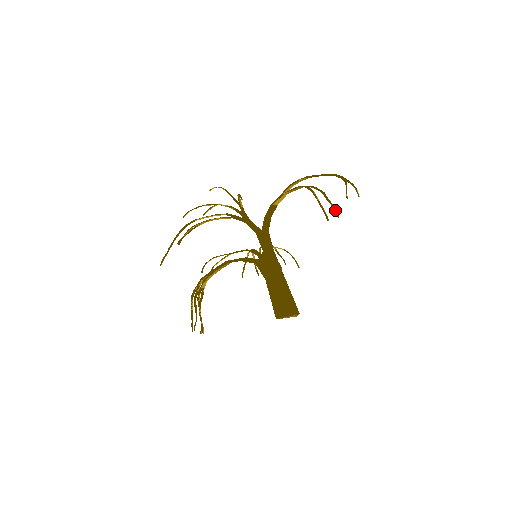
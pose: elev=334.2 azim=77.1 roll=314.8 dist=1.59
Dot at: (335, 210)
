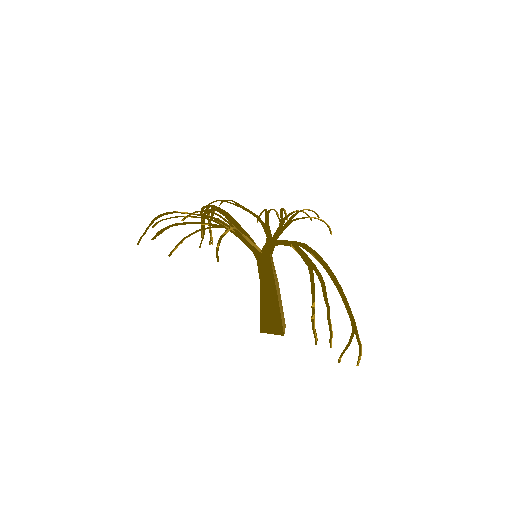
Dot at: (332, 337)
